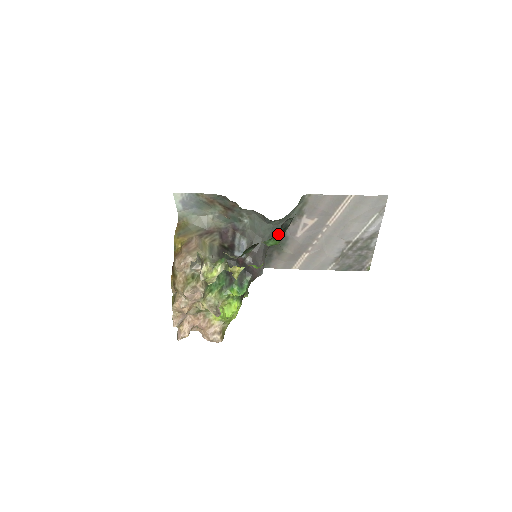
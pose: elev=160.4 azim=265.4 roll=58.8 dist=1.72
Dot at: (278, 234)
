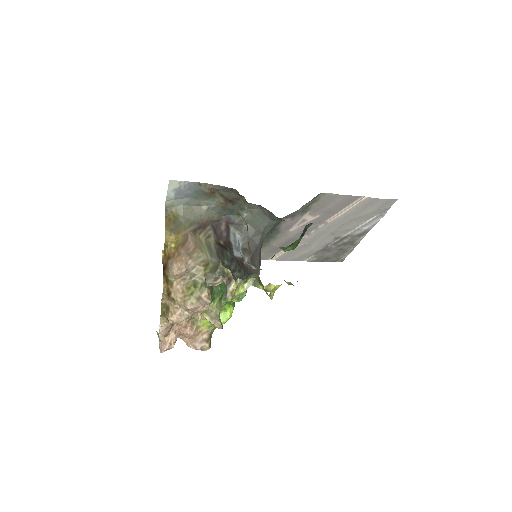
Dot at: (298, 239)
